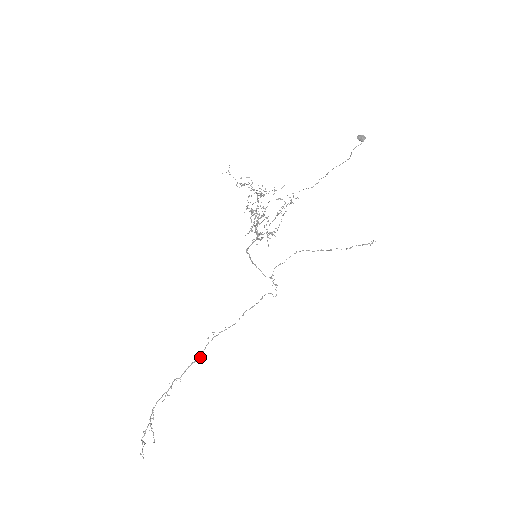
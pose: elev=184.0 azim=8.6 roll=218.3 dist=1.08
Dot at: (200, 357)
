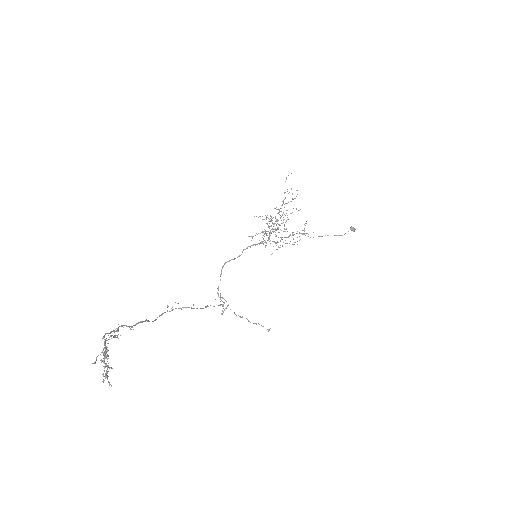
Dot at: (154, 320)
